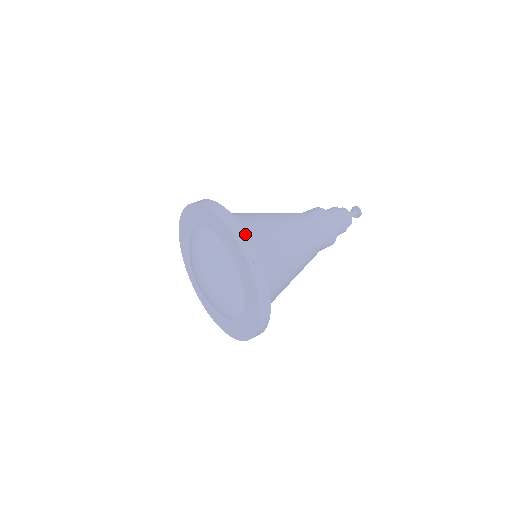
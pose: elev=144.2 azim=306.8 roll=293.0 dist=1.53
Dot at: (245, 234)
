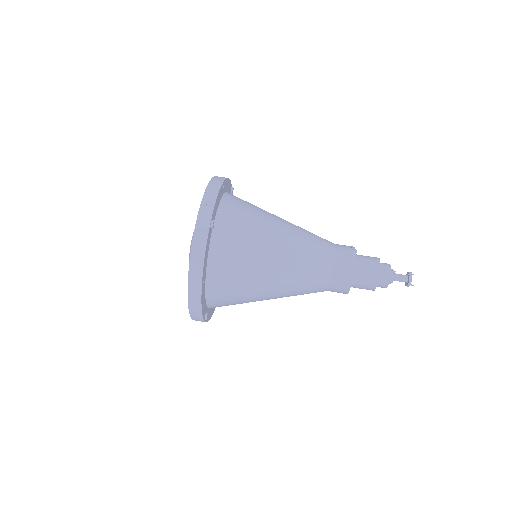
Dot at: (206, 234)
